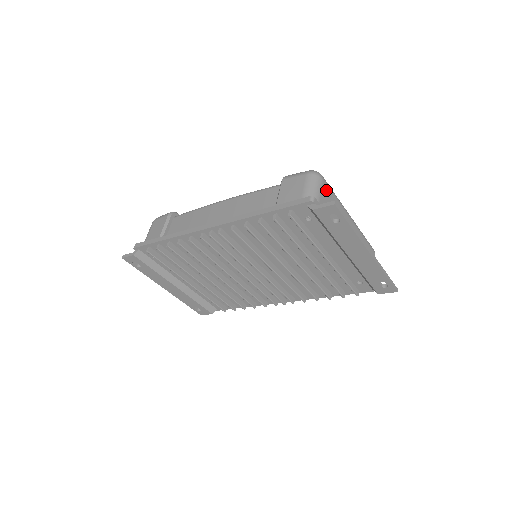
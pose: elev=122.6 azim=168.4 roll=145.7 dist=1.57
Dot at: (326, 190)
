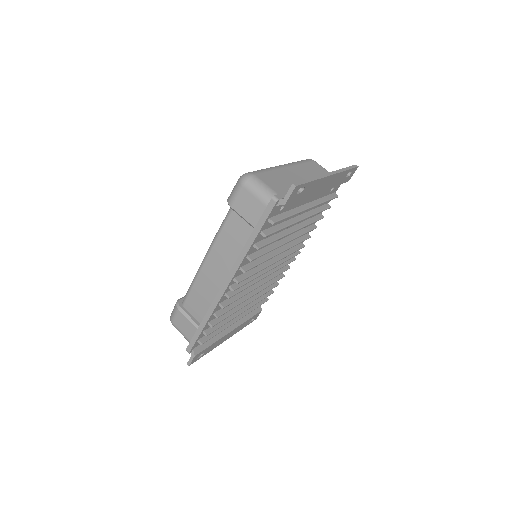
Dot at: (264, 177)
